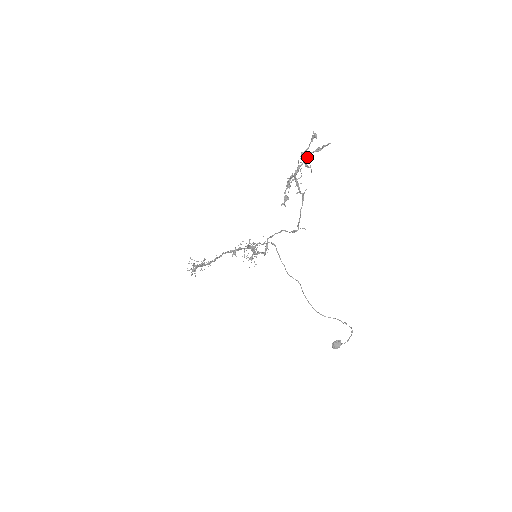
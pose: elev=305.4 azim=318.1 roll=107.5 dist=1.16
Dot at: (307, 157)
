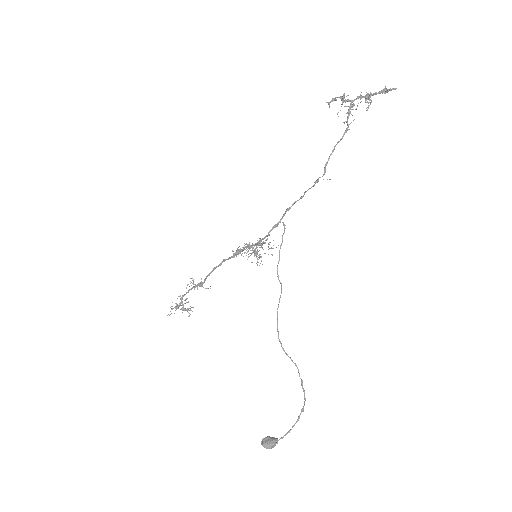
Dot at: (370, 93)
